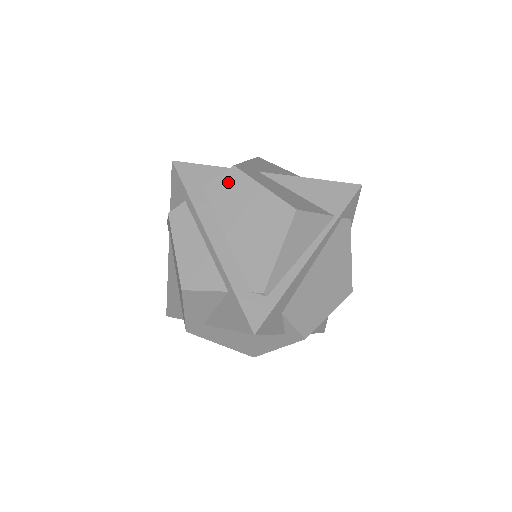
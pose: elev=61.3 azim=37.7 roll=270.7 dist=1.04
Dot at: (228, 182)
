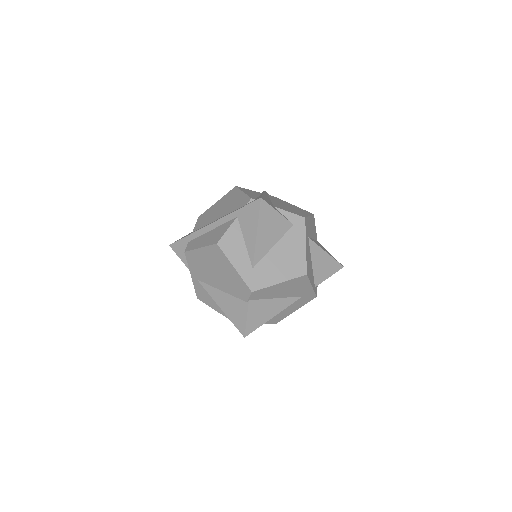
Dot at: (201, 219)
